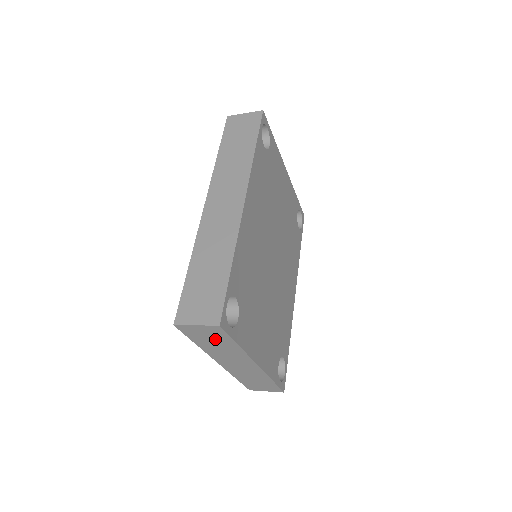
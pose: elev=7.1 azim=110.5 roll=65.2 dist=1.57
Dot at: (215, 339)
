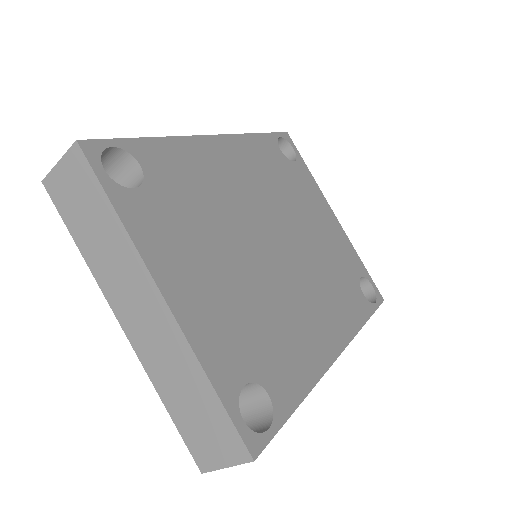
Dot at: (88, 205)
